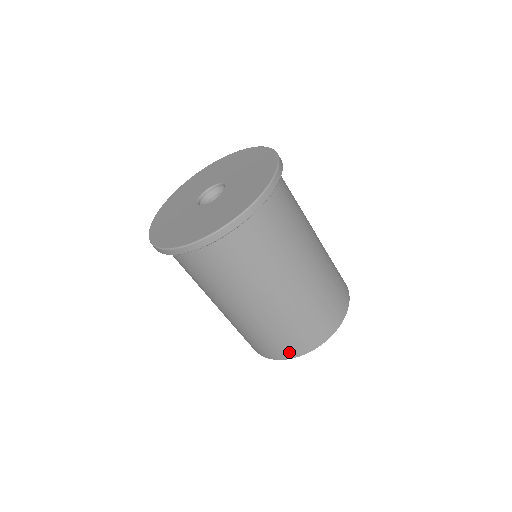
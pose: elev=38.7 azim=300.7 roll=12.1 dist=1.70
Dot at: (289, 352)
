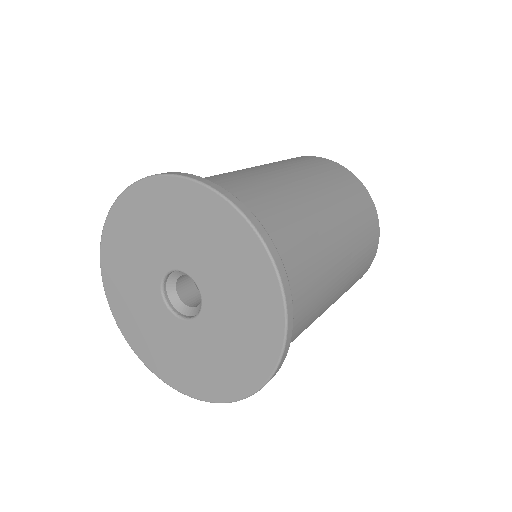
Dot at: occluded
